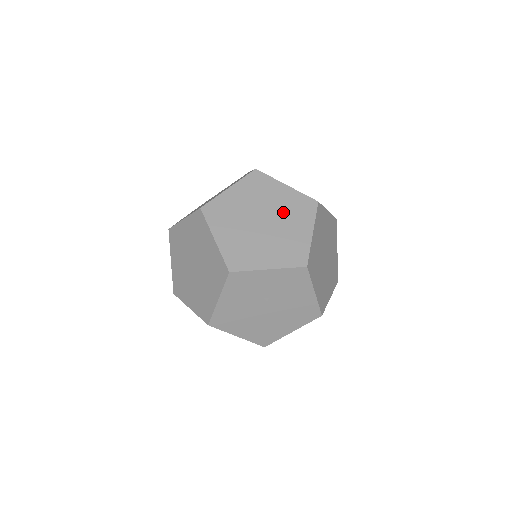
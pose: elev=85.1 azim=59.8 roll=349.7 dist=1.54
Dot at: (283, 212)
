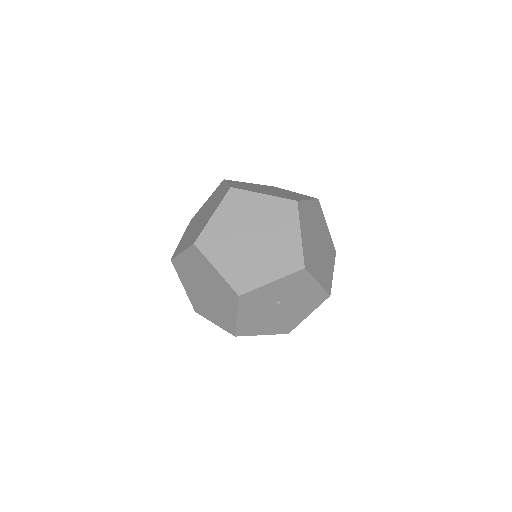
Dot at: (268, 222)
